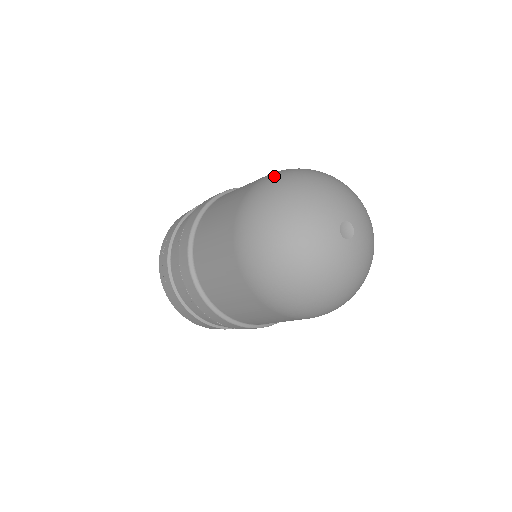
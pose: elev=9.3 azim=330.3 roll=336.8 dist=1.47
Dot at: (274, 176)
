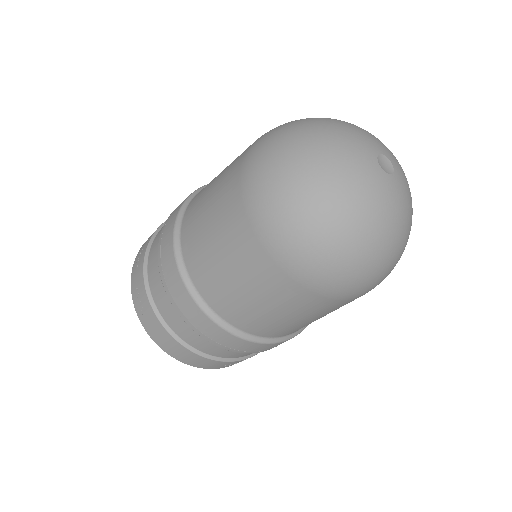
Dot at: (279, 126)
